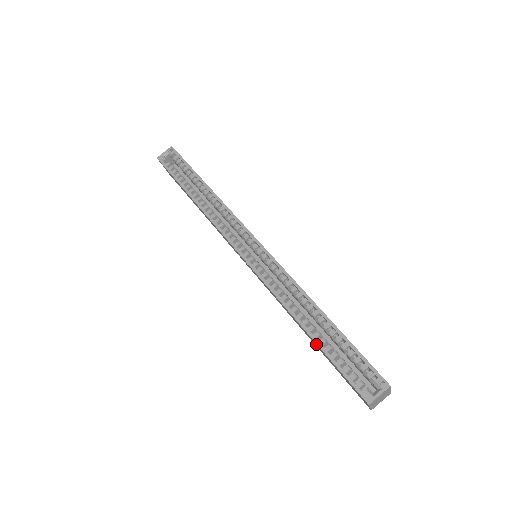
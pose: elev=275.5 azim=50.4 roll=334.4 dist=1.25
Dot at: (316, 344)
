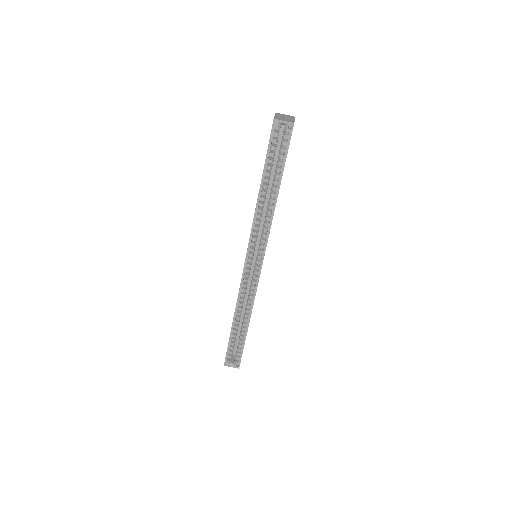
Dot at: (231, 329)
